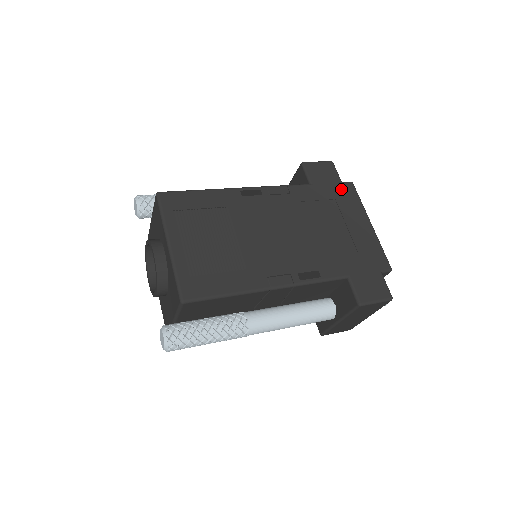
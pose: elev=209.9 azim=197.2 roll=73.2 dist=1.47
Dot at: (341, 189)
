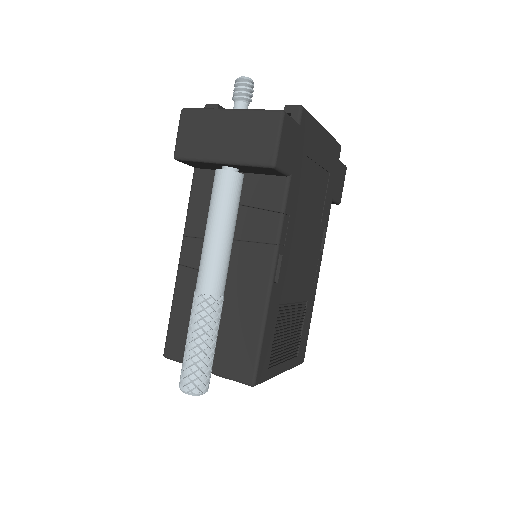
Dot at: (303, 135)
